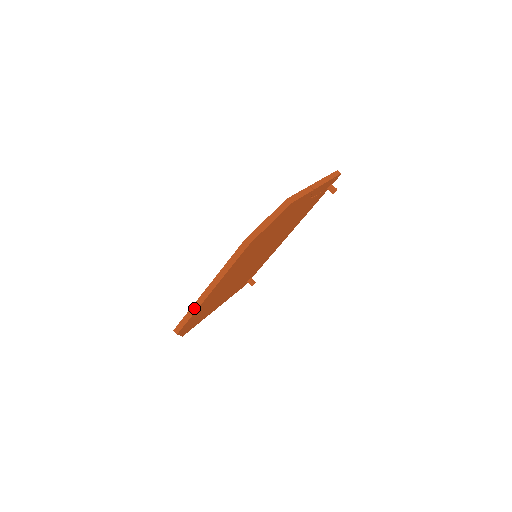
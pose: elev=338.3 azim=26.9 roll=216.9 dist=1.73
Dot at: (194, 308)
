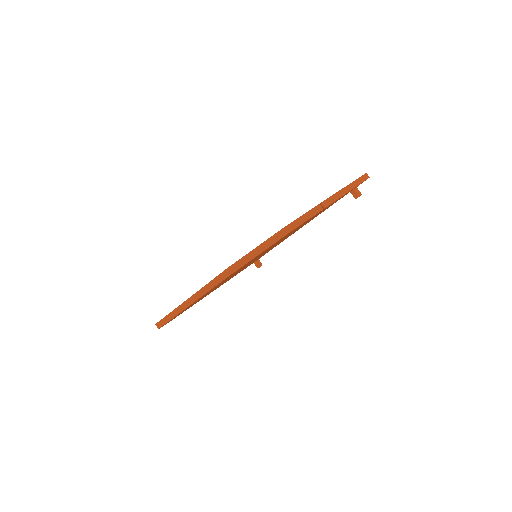
Dot at: (174, 313)
